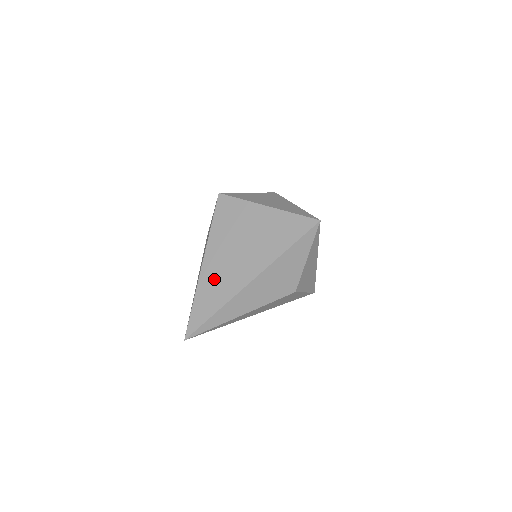
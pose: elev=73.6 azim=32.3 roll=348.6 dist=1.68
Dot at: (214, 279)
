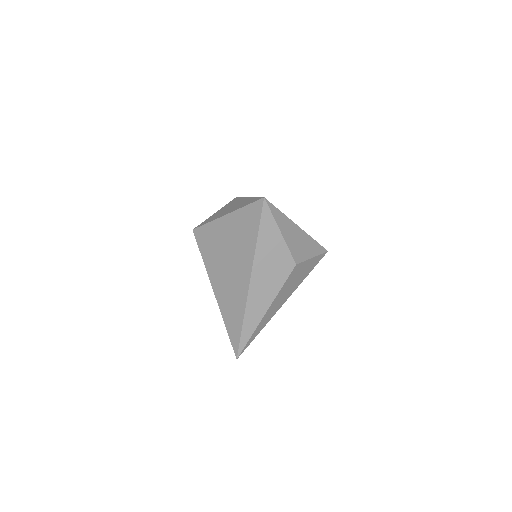
Dot at: (227, 298)
